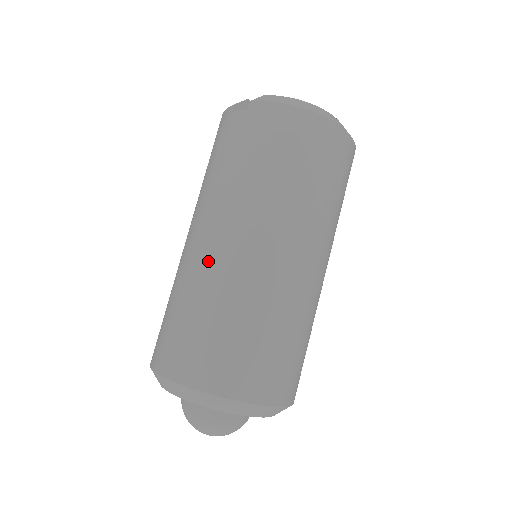
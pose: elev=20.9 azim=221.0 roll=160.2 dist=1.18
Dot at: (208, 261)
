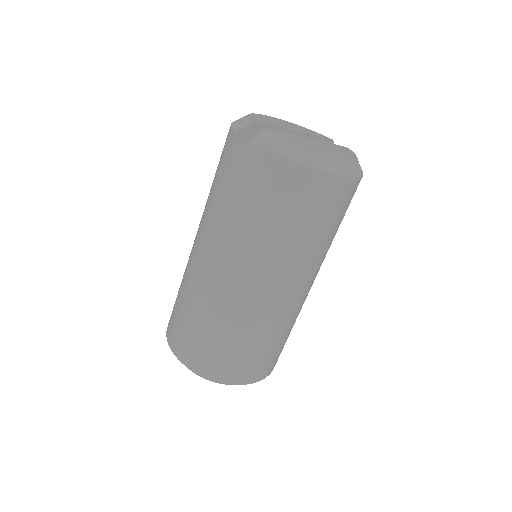
Dot at: (204, 283)
